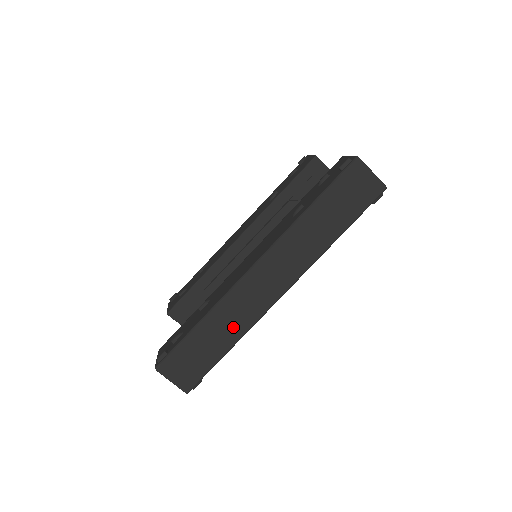
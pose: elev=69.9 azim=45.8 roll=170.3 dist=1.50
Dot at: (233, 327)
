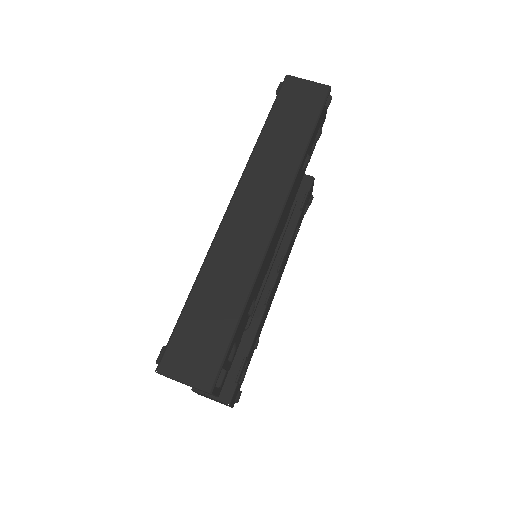
Dot at: (235, 279)
